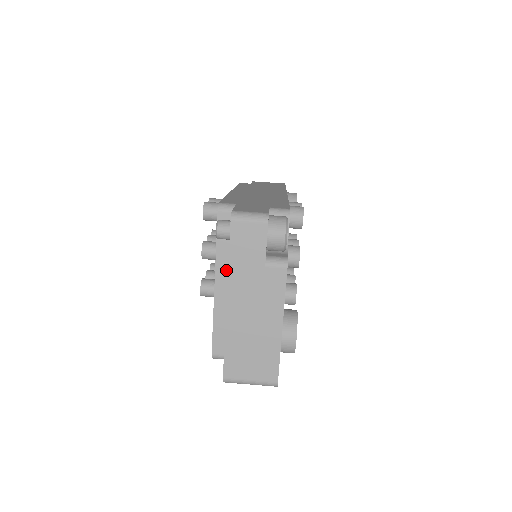
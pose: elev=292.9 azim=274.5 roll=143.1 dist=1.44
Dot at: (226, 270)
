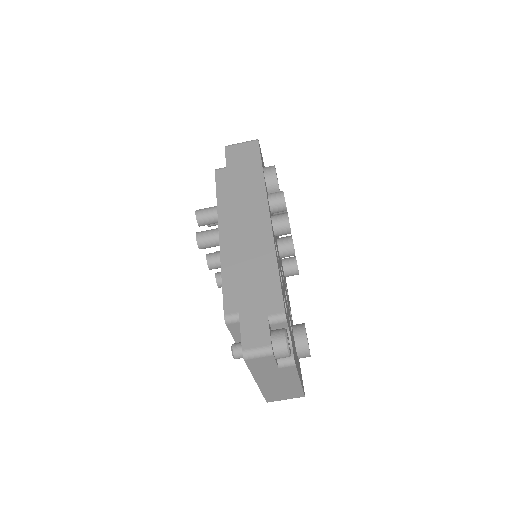
Dot at: occluded
